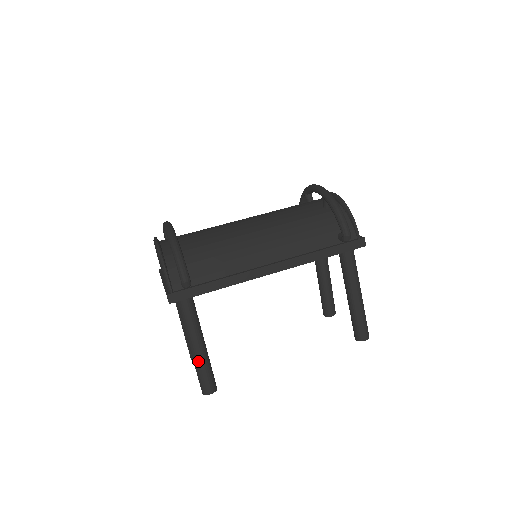
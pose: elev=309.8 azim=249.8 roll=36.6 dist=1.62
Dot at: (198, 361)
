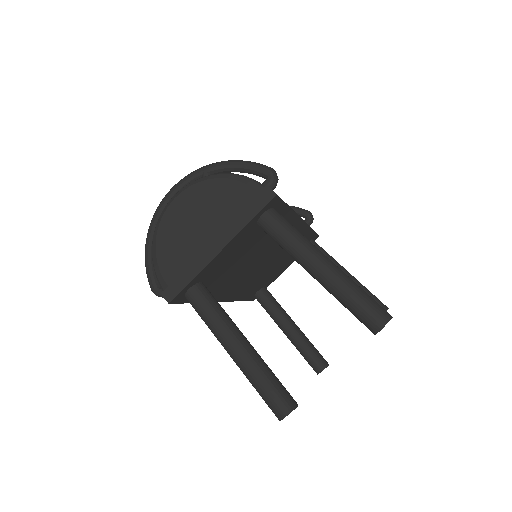
Dot at: (346, 276)
